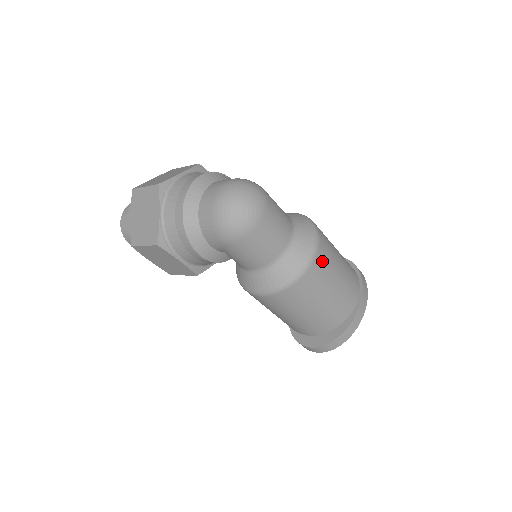
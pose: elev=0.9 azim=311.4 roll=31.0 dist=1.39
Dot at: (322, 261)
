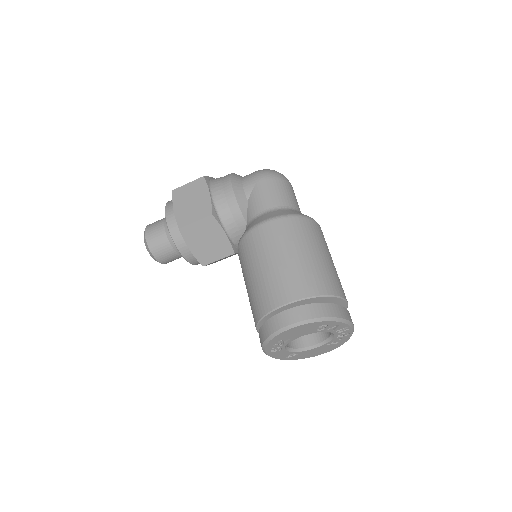
Dot at: (323, 235)
